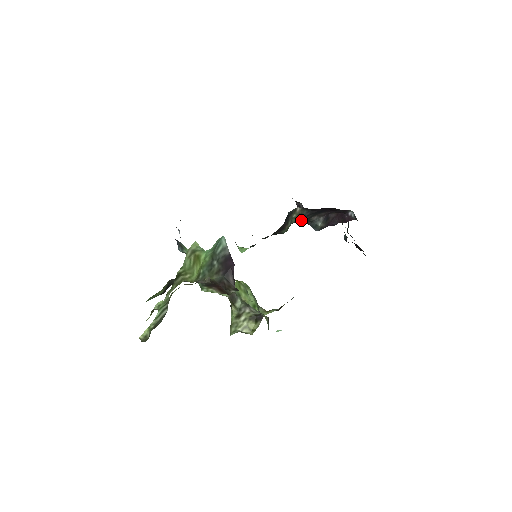
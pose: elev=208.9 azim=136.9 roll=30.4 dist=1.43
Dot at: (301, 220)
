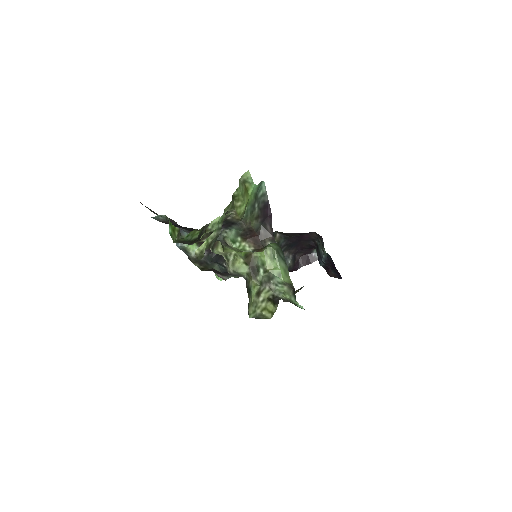
Dot at: occluded
